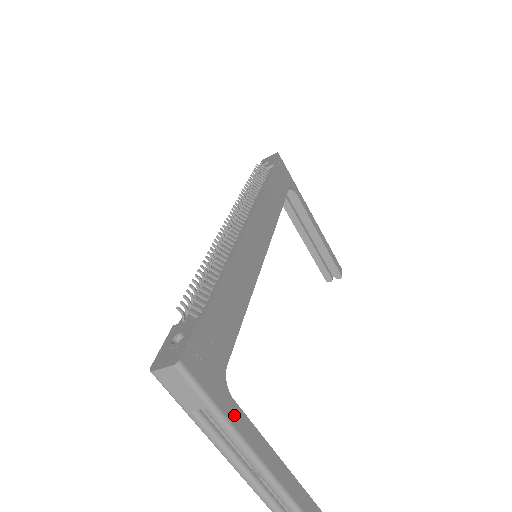
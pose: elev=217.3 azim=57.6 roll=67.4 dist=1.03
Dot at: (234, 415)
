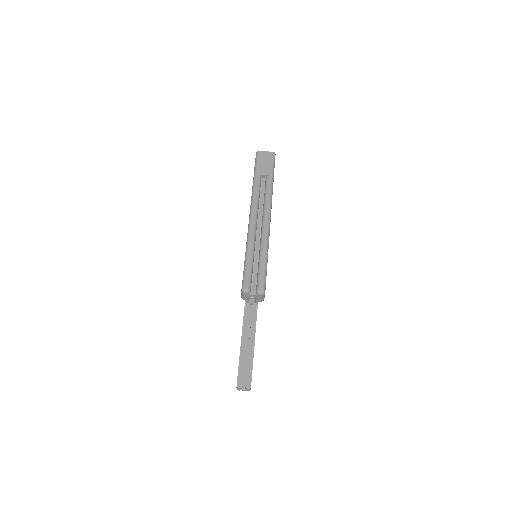
Dot at: occluded
